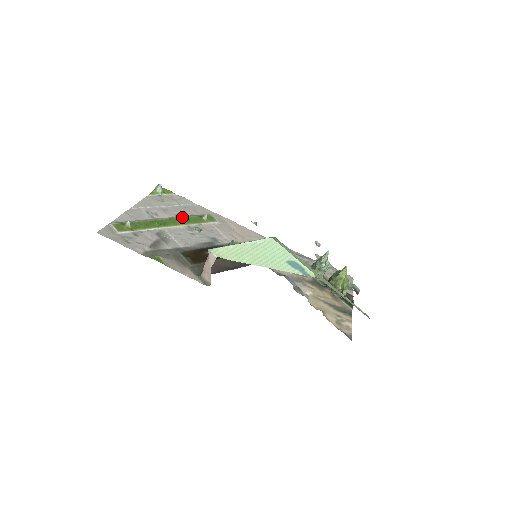
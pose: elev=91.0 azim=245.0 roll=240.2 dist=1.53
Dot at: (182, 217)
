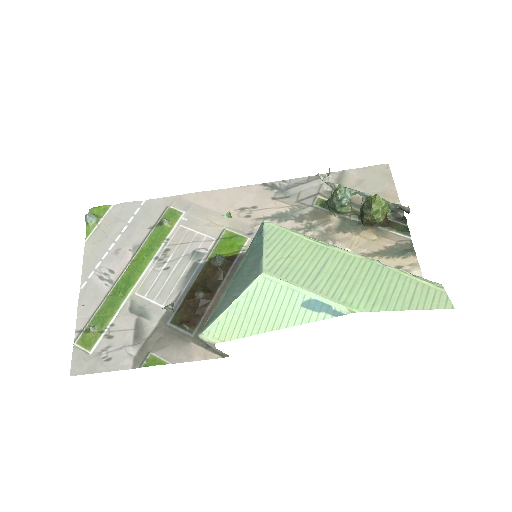
Dot at: (141, 248)
